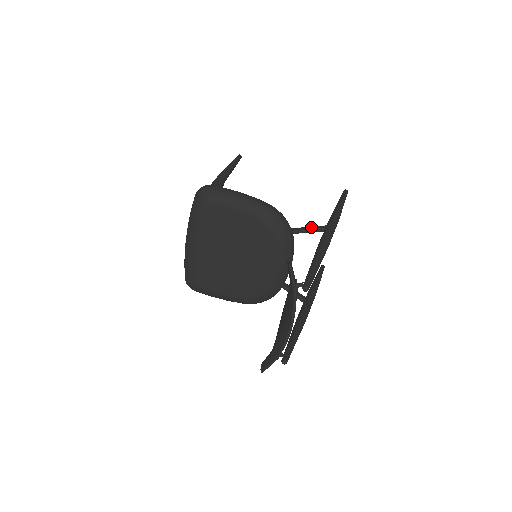
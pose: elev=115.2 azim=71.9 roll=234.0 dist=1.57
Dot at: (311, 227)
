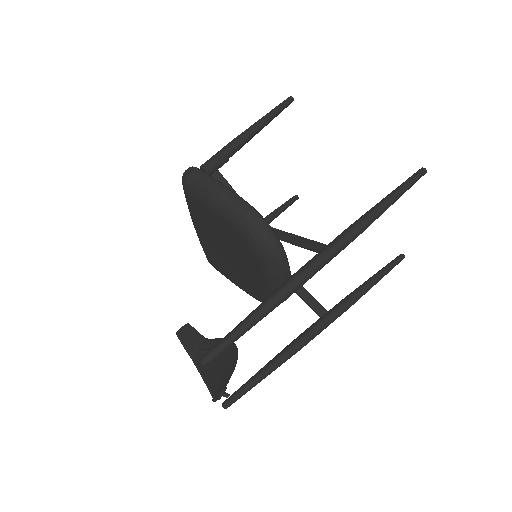
Dot at: (310, 242)
